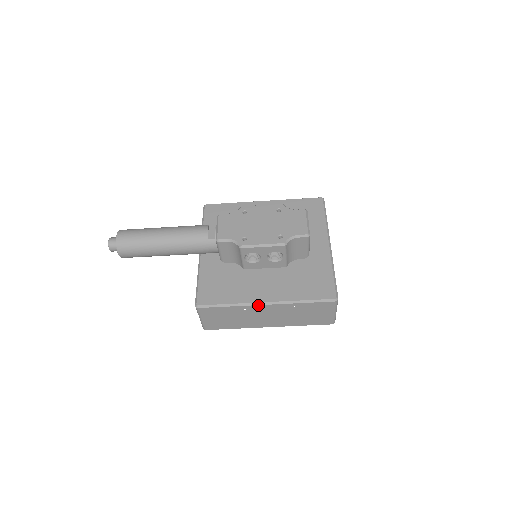
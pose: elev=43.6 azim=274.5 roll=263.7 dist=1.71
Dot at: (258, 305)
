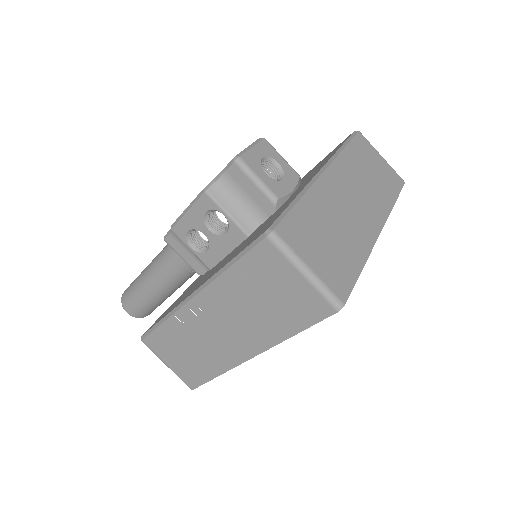
Dot at: (186, 304)
